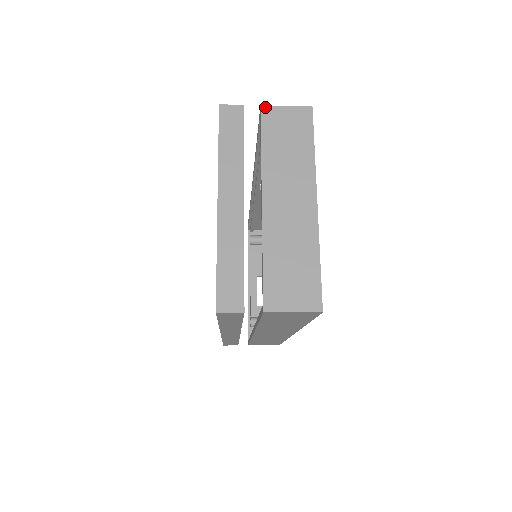
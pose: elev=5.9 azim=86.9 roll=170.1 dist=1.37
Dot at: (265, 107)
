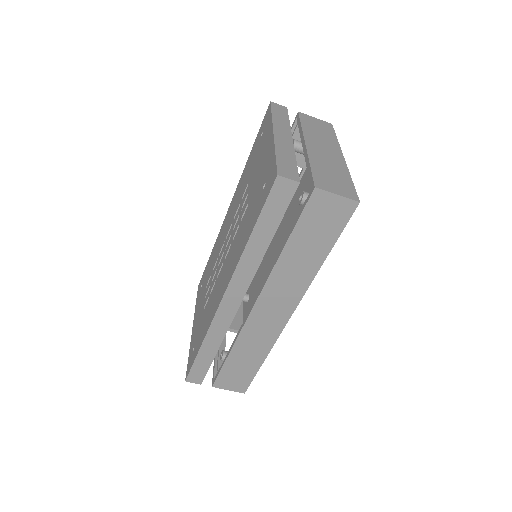
Dot at: (301, 113)
